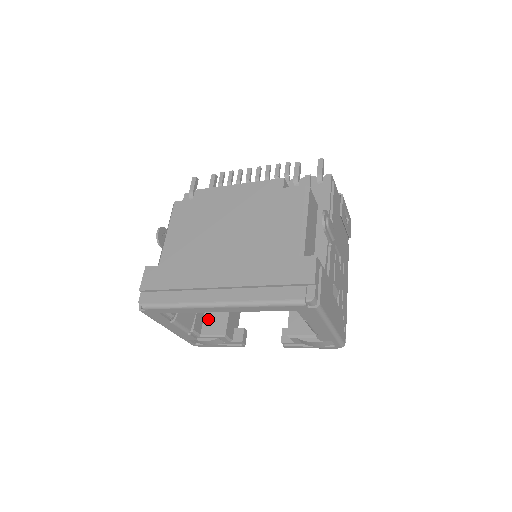
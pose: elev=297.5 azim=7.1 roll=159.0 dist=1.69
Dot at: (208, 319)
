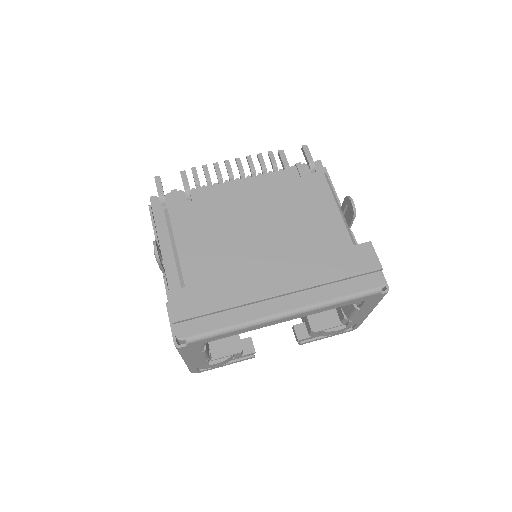
Dot at: occluded
